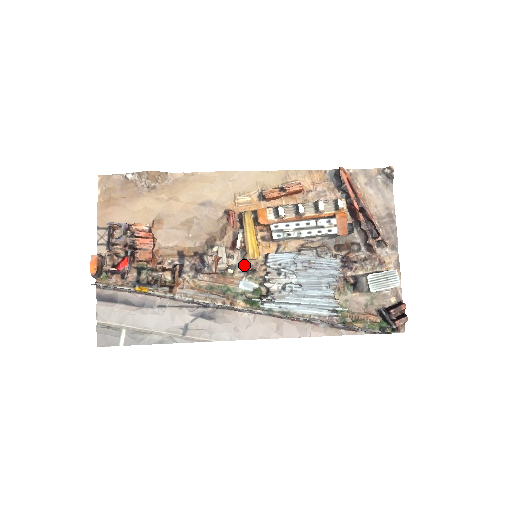
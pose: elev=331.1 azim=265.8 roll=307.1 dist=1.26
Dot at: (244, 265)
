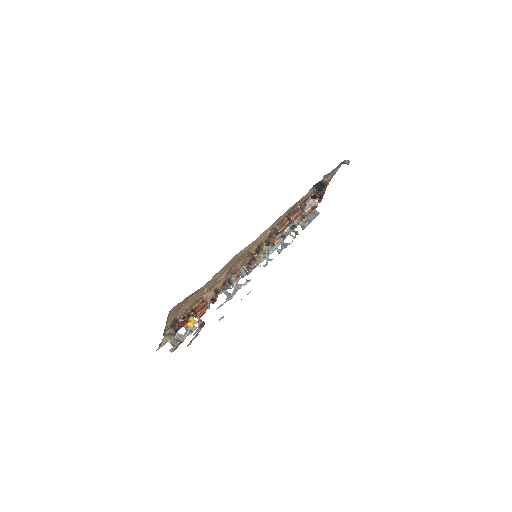
Dot at: occluded
